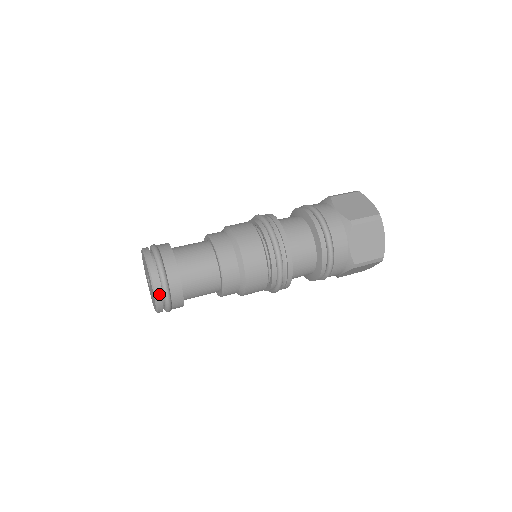
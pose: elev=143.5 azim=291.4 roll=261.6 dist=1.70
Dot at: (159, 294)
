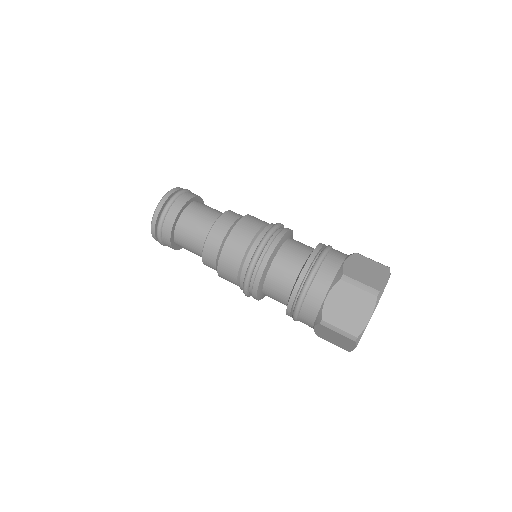
Dot at: (157, 240)
